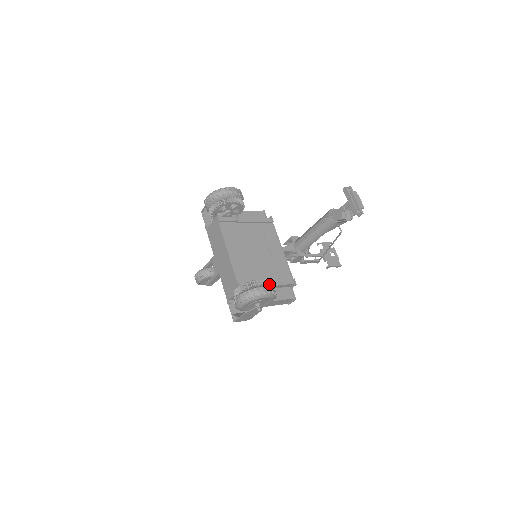
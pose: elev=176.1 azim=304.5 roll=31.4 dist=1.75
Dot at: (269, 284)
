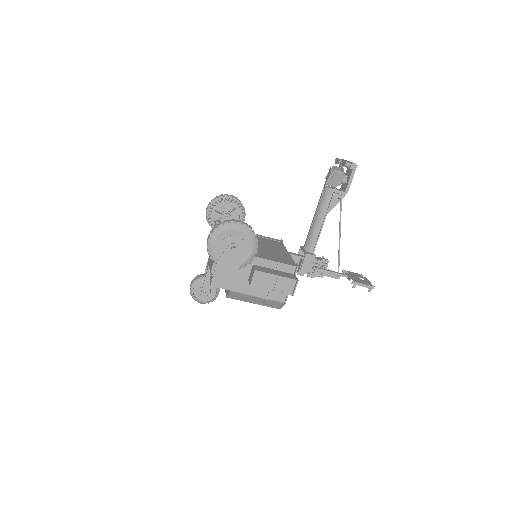
Dot at: occluded
